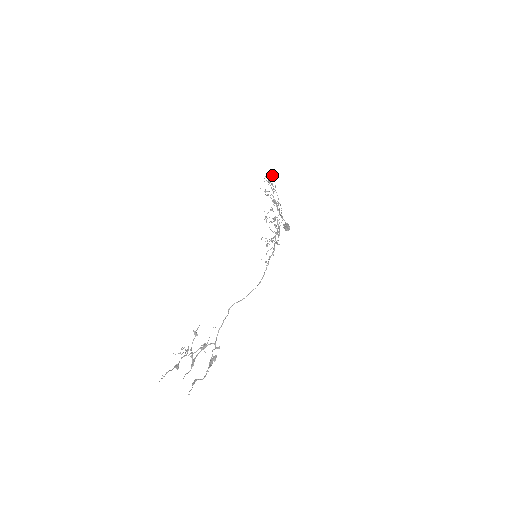
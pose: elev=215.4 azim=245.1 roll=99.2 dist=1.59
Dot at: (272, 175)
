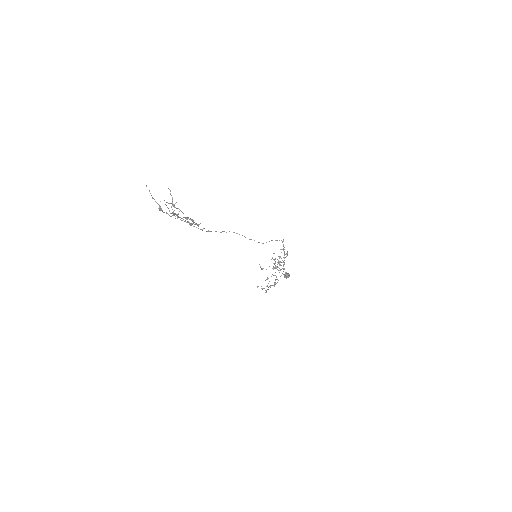
Dot at: occluded
